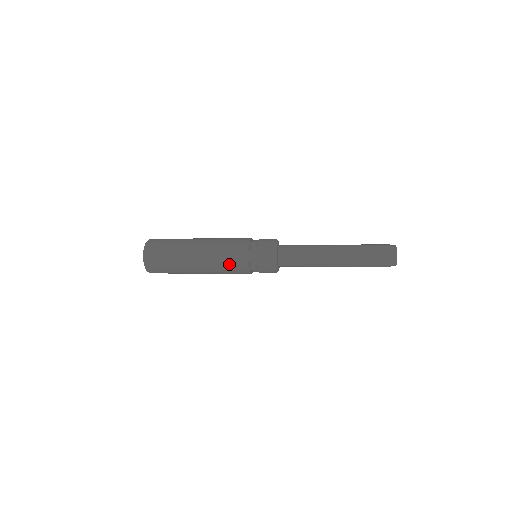
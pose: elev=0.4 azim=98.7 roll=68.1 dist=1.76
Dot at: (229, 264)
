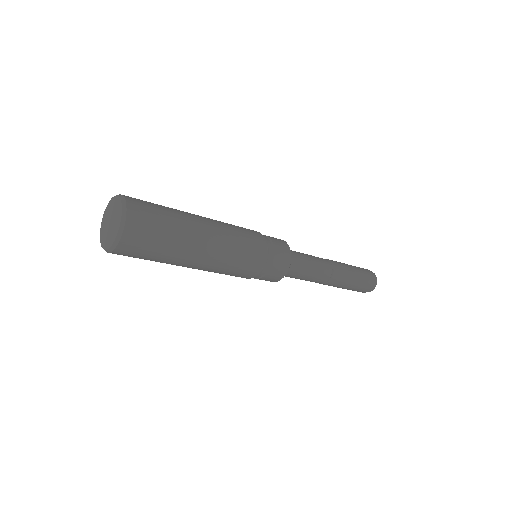
Dot at: (244, 236)
